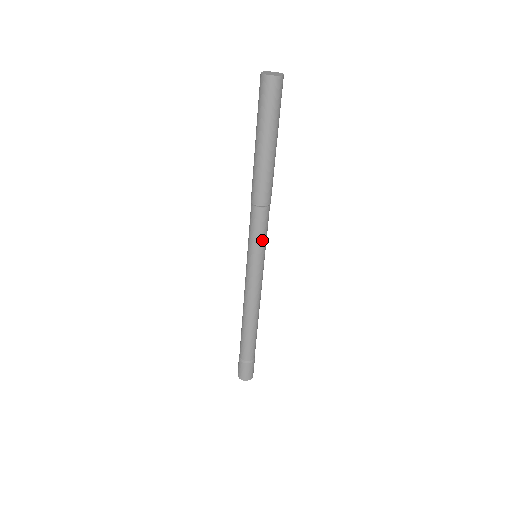
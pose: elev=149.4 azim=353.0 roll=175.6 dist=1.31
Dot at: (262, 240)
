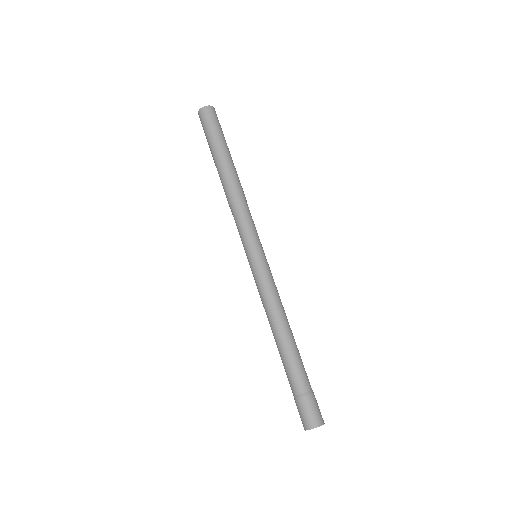
Dot at: (249, 232)
